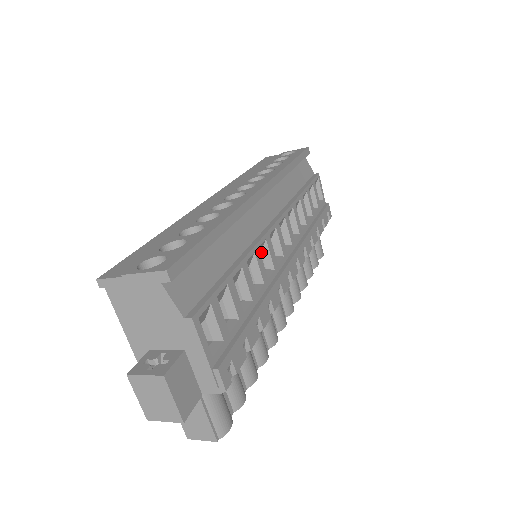
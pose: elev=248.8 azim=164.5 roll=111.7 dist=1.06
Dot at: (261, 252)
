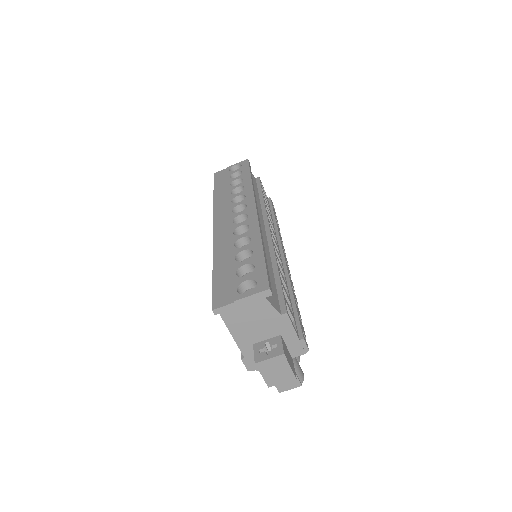
Dot at: occluded
